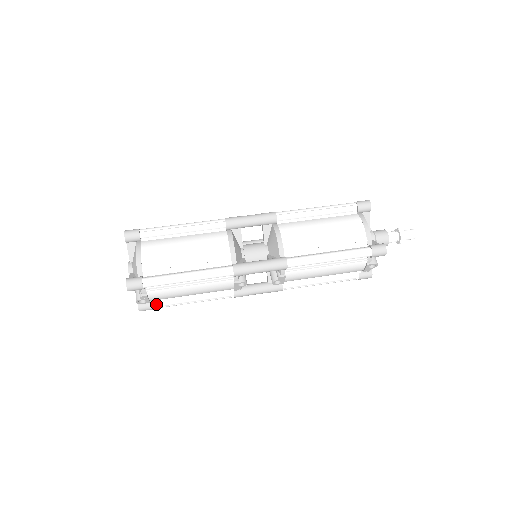
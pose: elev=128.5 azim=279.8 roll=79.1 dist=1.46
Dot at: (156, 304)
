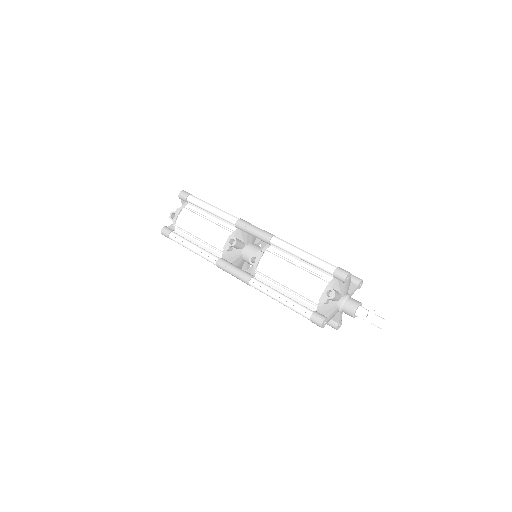
Dot at: (174, 233)
